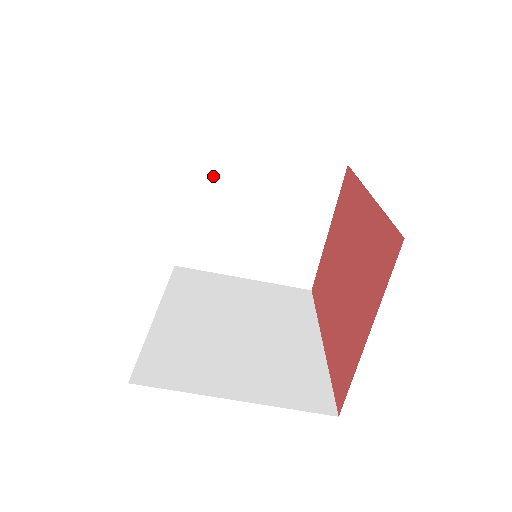
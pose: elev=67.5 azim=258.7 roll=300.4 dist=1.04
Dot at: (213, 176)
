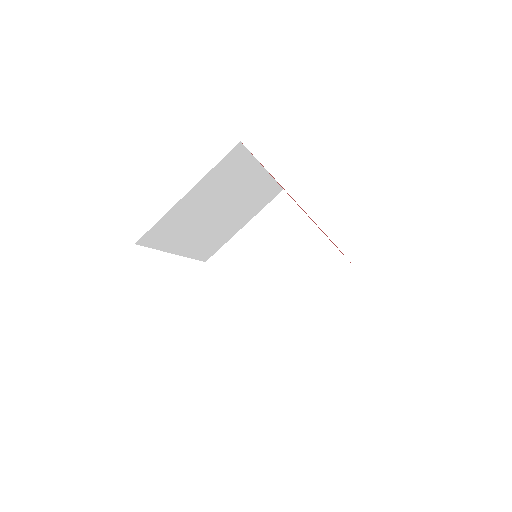
Dot at: (234, 270)
